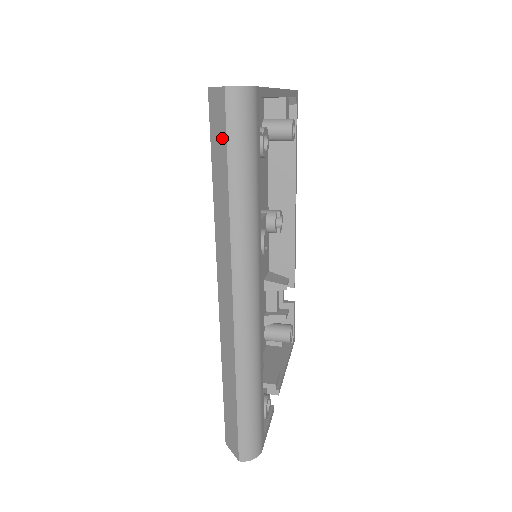
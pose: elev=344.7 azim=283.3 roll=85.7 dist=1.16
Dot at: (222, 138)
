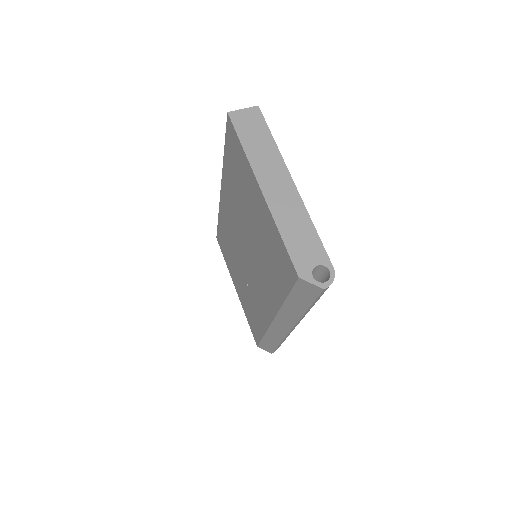
Dot at: (309, 298)
